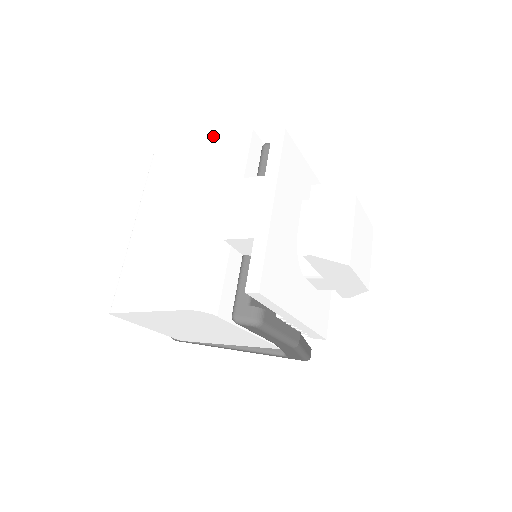
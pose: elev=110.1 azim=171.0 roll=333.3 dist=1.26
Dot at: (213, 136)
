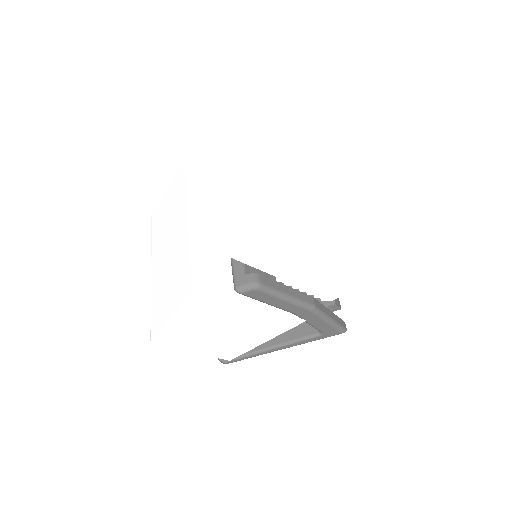
Dot at: (180, 175)
